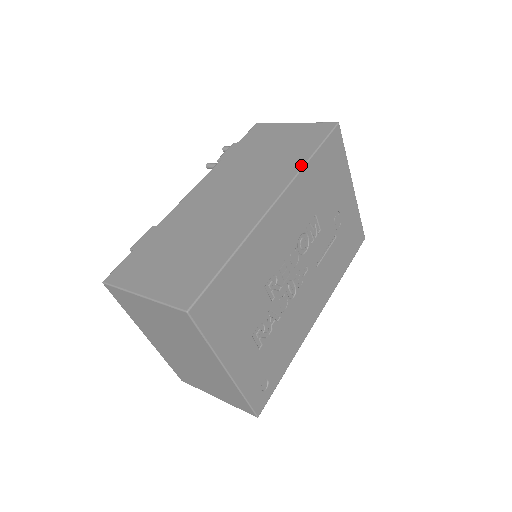
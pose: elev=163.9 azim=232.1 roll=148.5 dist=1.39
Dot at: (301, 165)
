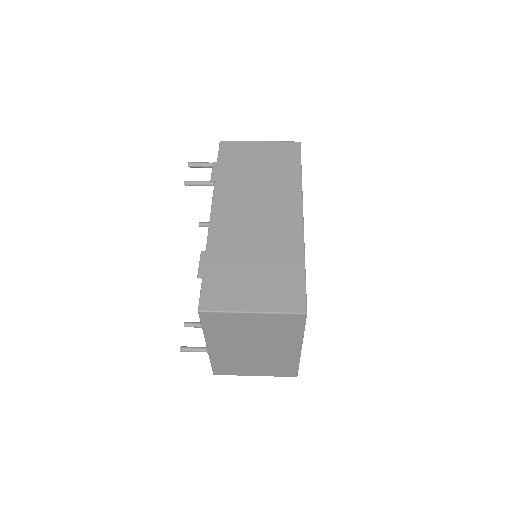
Dot at: (299, 182)
